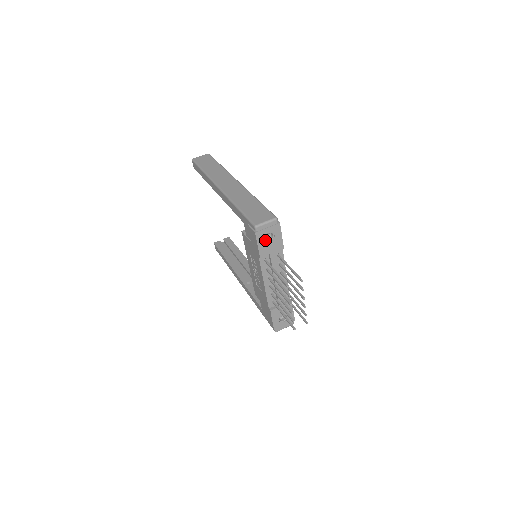
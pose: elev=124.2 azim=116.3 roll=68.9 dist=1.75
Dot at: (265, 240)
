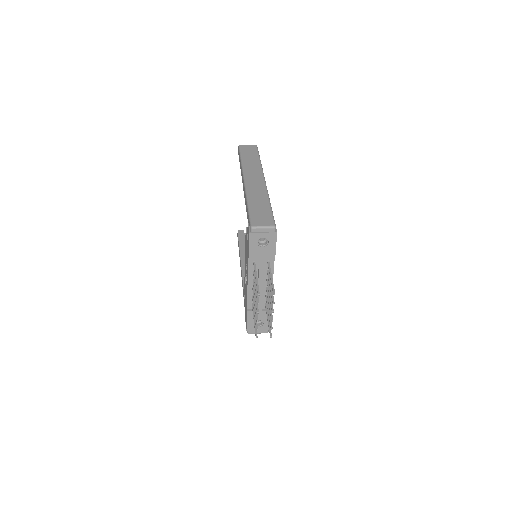
Dot at: (258, 243)
